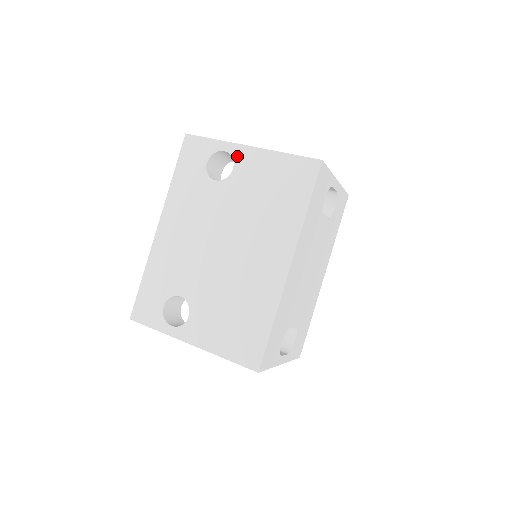
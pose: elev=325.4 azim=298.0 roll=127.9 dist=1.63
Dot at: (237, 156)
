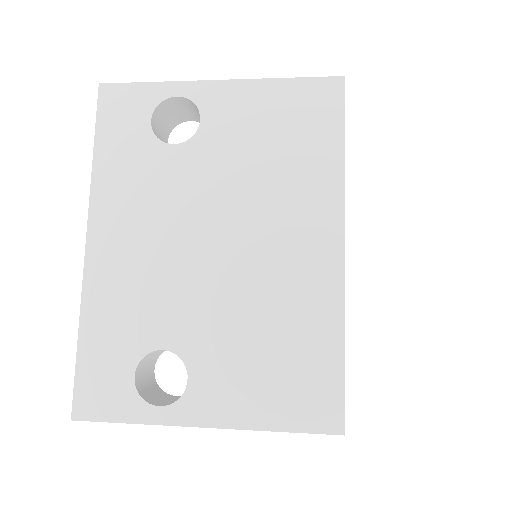
Dot at: (202, 99)
